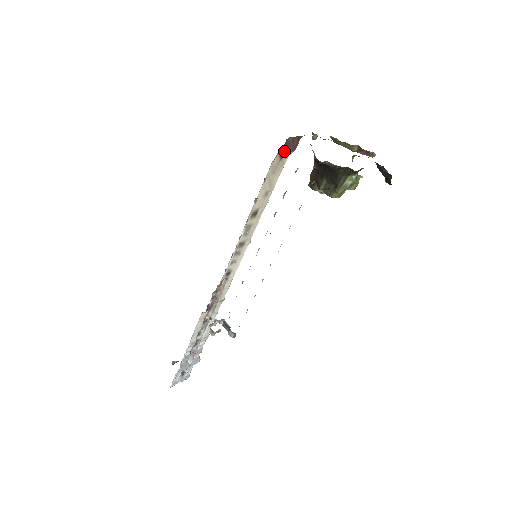
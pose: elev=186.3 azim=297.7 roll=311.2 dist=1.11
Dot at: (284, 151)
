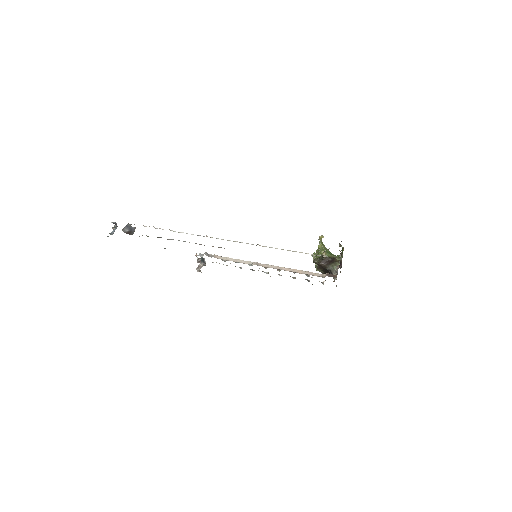
Dot at: occluded
